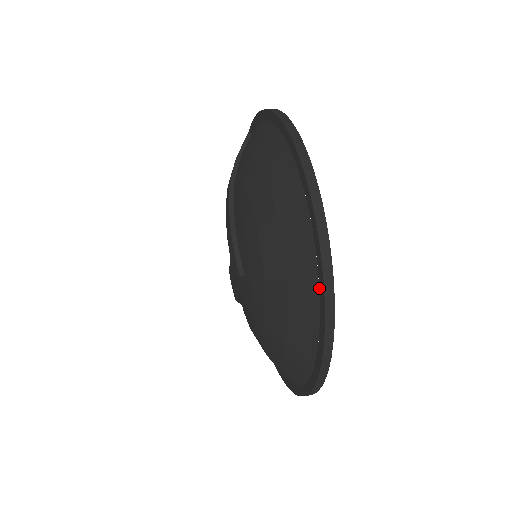
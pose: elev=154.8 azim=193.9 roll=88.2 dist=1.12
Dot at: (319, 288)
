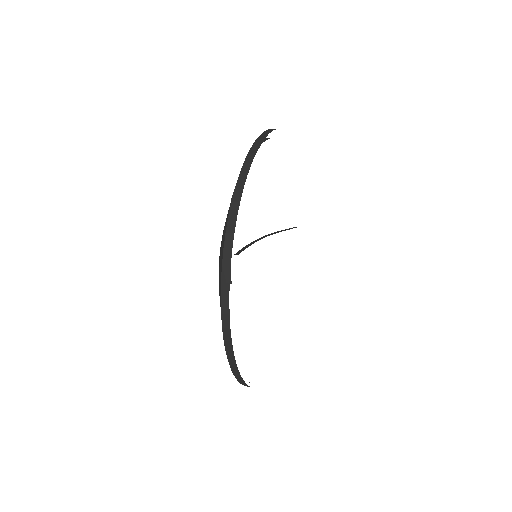
Dot at: occluded
